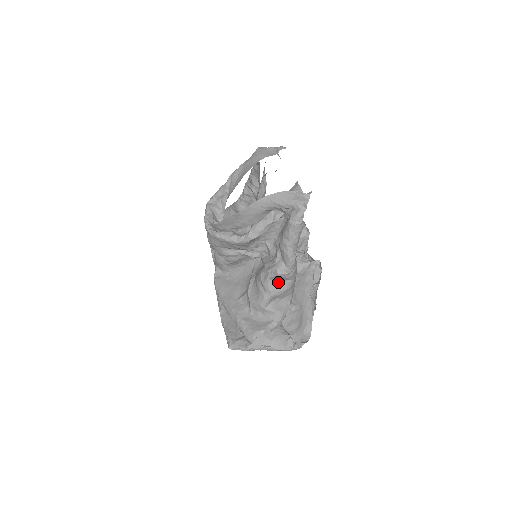
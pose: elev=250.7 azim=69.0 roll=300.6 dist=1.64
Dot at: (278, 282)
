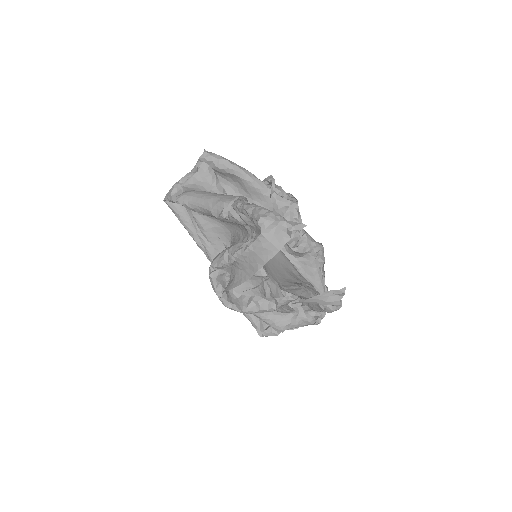
Dot at: occluded
